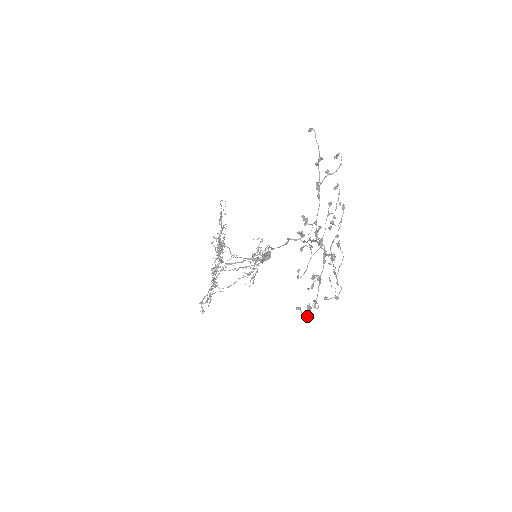
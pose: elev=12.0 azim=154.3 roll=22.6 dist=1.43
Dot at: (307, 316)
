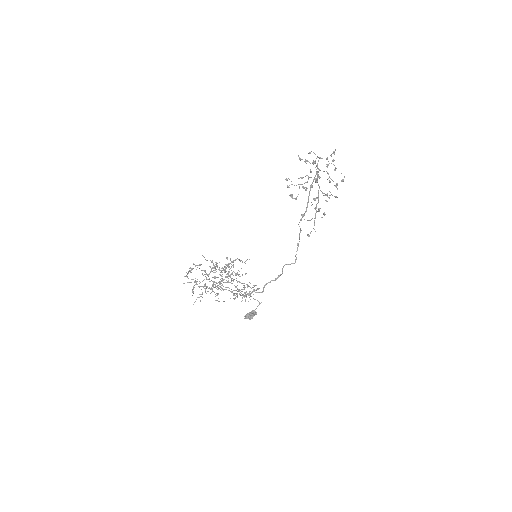
Dot at: occluded
